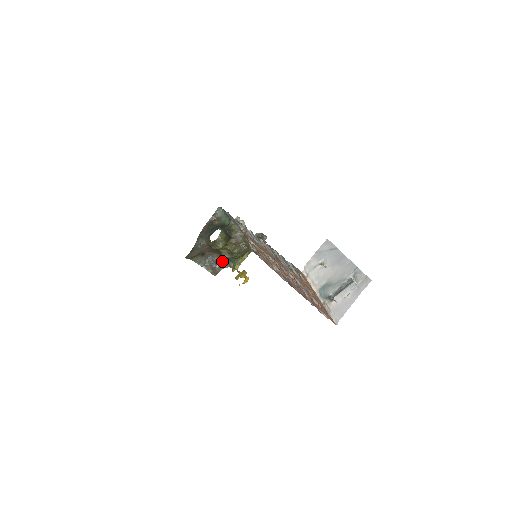
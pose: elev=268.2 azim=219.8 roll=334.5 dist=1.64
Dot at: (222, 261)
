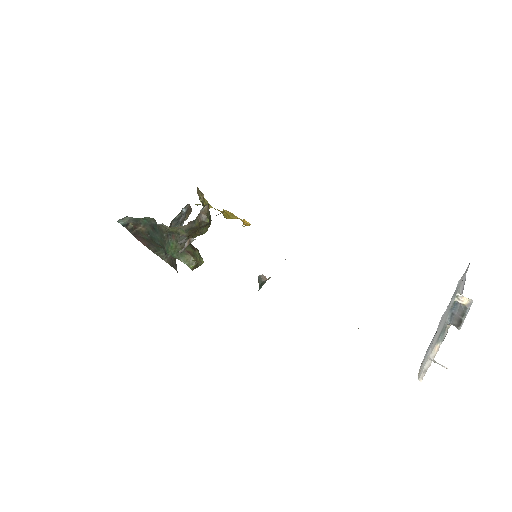
Dot at: occluded
